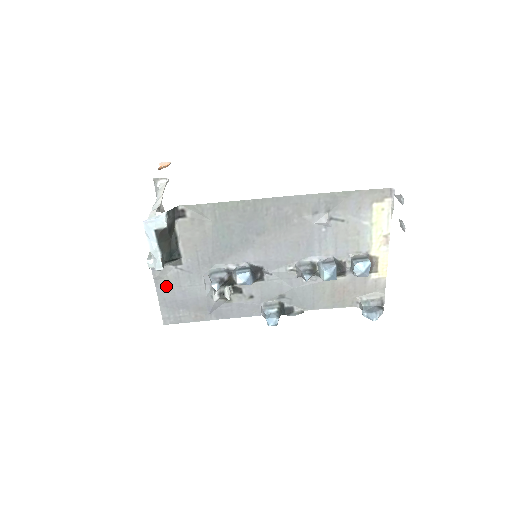
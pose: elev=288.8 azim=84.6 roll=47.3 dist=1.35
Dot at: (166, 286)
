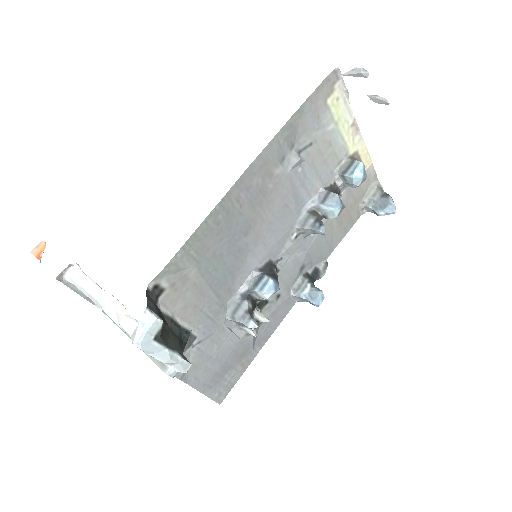
Dot at: (196, 372)
